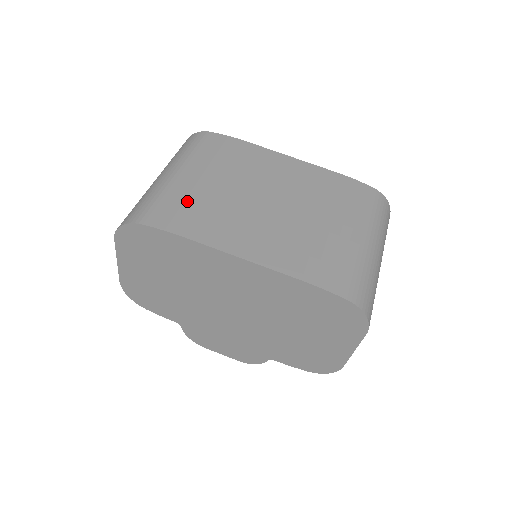
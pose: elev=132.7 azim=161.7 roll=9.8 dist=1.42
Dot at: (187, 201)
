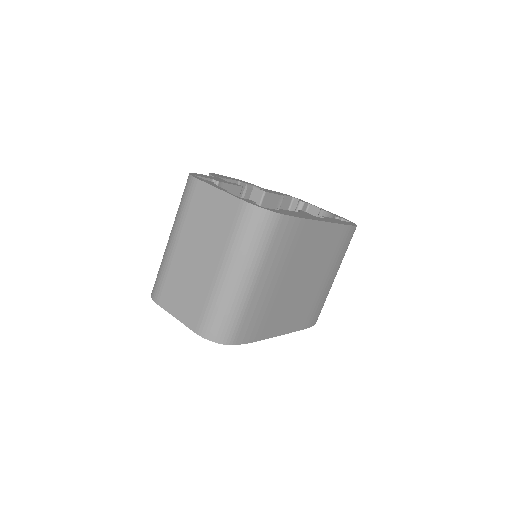
Dot at: (261, 311)
